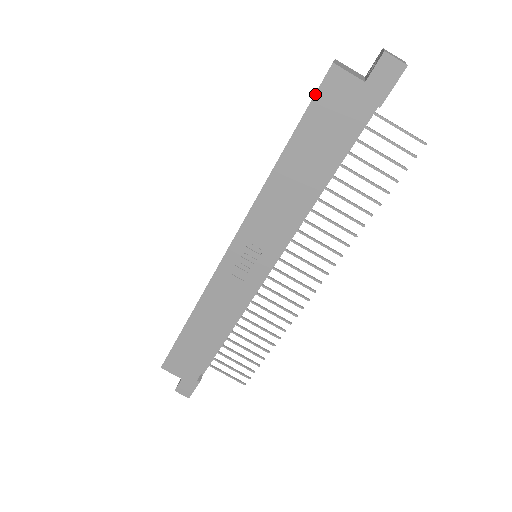
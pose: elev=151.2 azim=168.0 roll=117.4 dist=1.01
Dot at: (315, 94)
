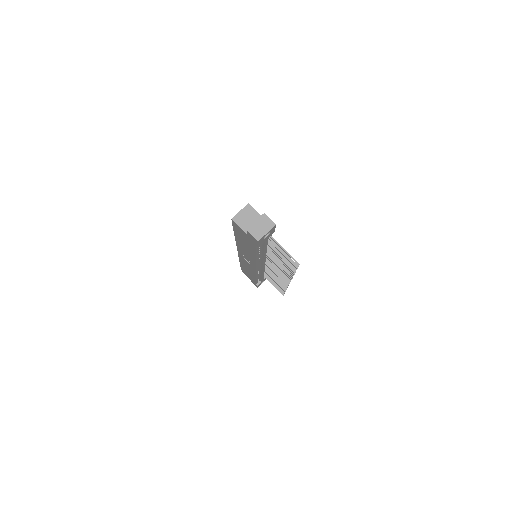
Dot at: (232, 225)
